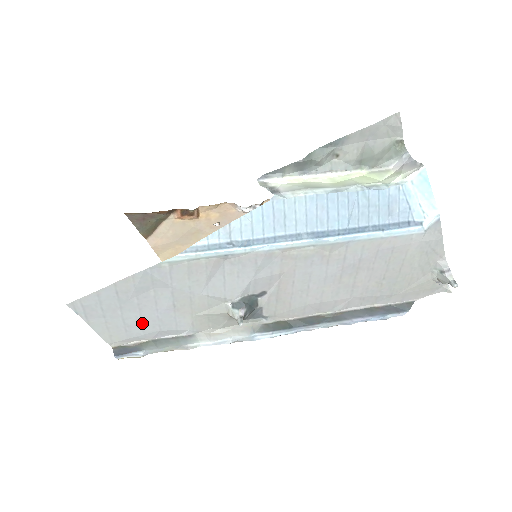
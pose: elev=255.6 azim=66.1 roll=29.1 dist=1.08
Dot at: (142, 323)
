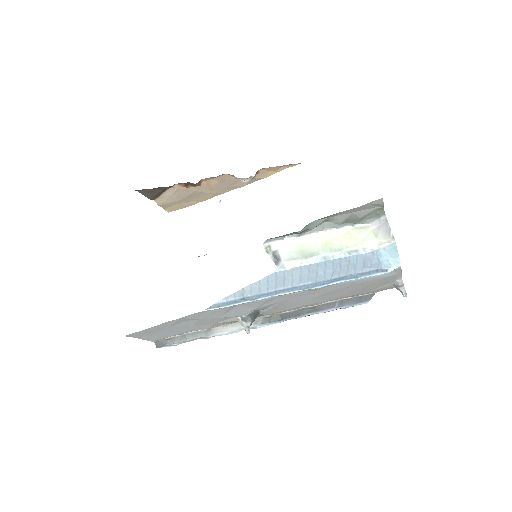
Dot at: (176, 332)
